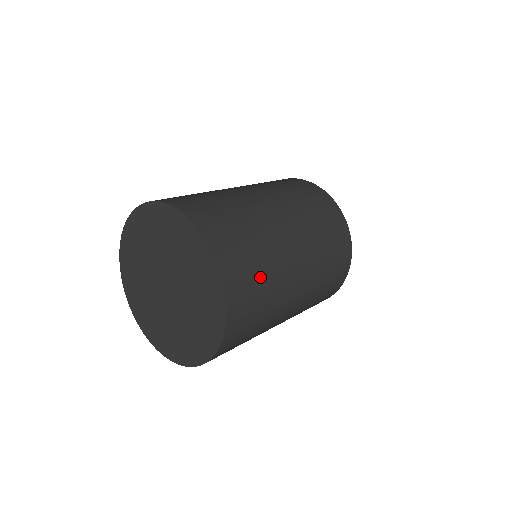
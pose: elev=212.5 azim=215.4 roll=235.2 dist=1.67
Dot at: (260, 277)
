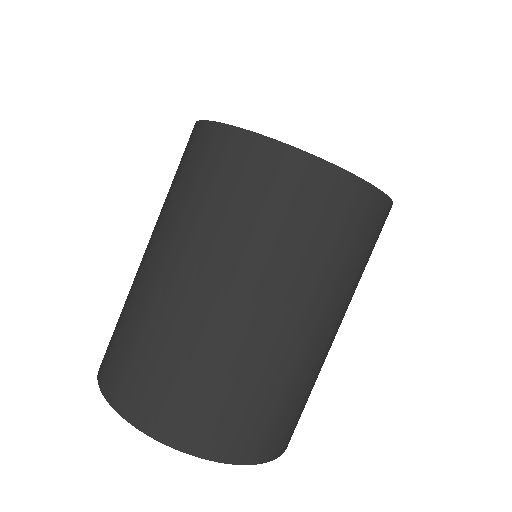
Dot at: (287, 406)
